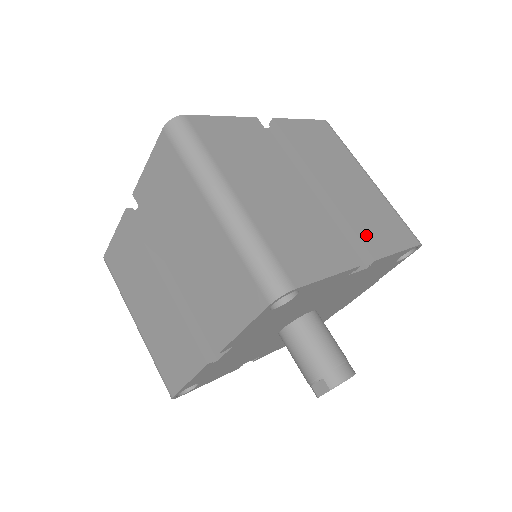
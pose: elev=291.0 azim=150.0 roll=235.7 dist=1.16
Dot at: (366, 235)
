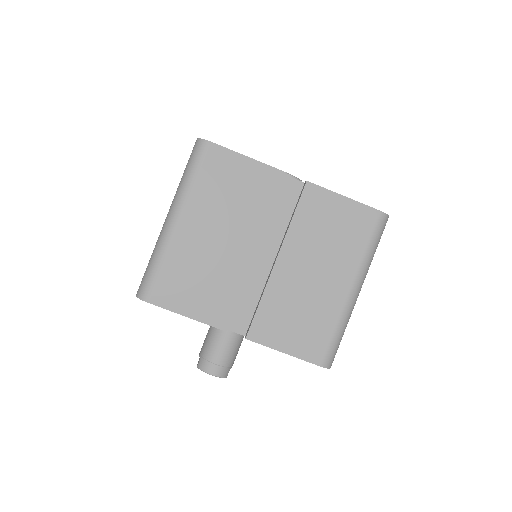
Dot at: (266, 320)
